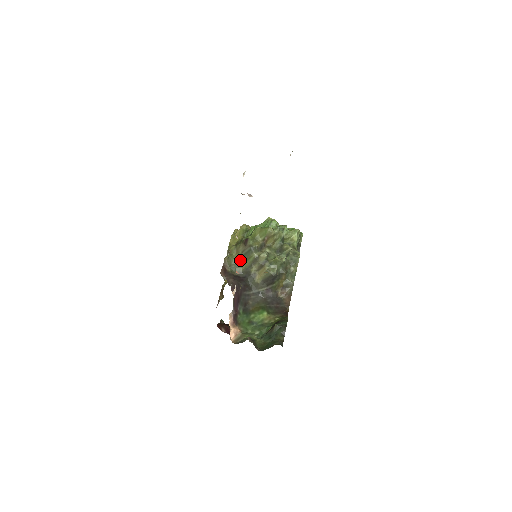
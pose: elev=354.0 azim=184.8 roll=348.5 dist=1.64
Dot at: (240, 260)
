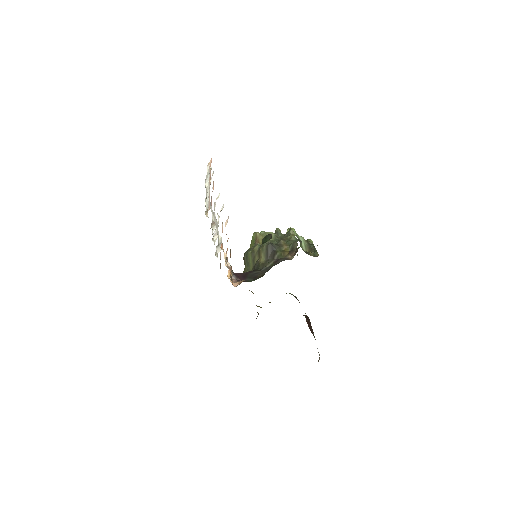
Dot at: (247, 270)
